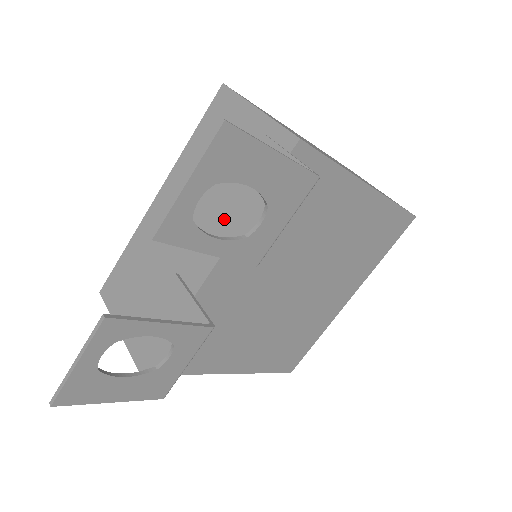
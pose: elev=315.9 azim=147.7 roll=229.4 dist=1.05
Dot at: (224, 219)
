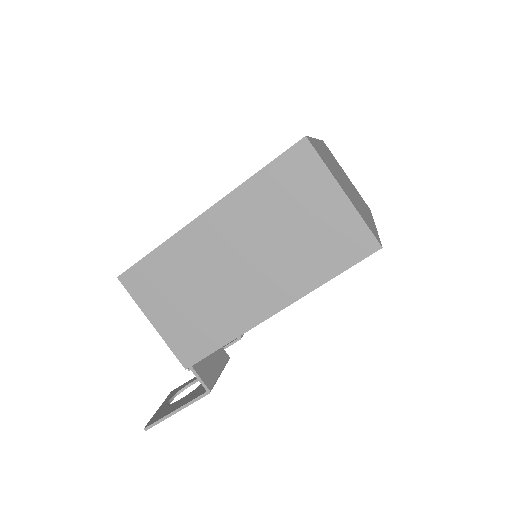
Dot at: occluded
